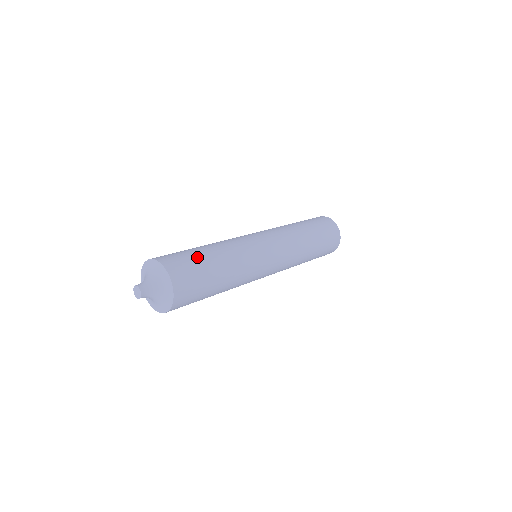
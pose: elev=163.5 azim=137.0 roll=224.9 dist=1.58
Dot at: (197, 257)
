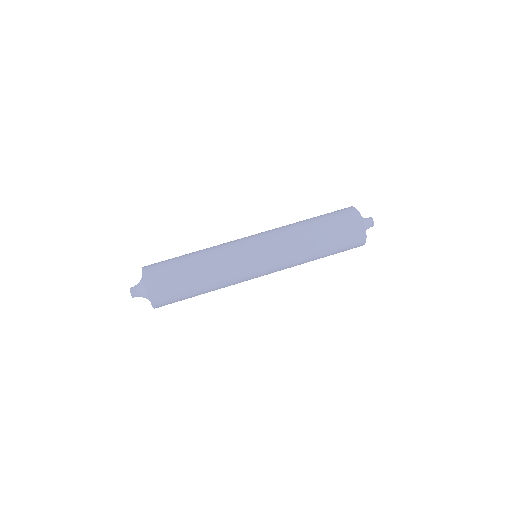
Dot at: (176, 271)
